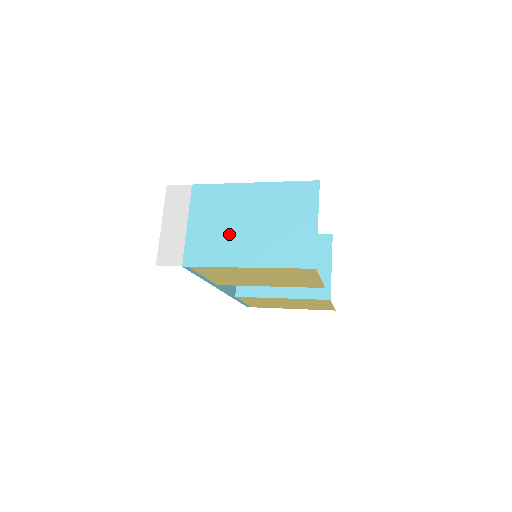
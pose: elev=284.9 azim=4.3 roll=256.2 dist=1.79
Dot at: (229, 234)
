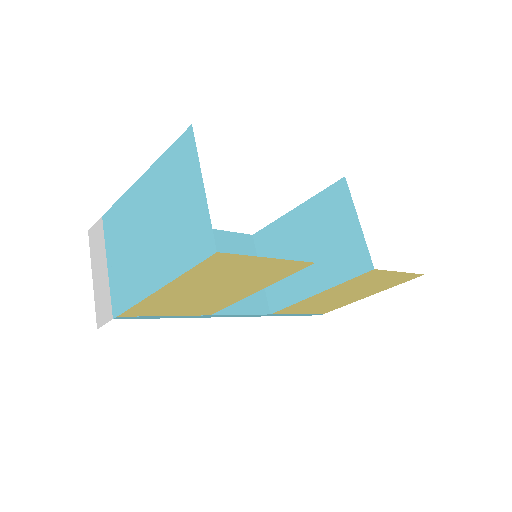
Dot at: (136, 256)
